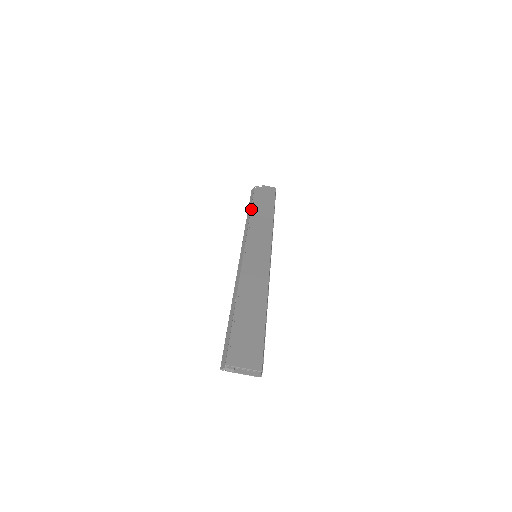
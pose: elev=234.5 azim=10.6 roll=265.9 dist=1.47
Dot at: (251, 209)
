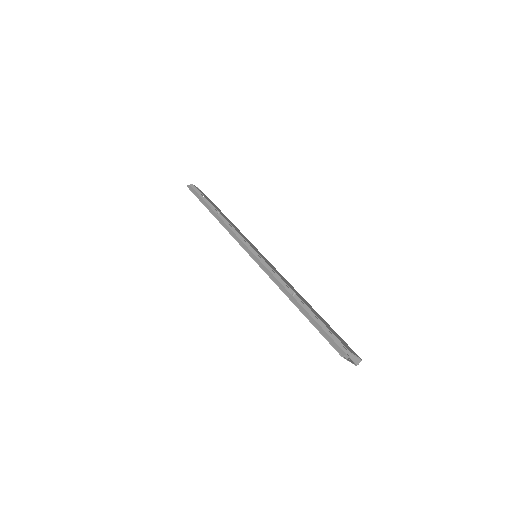
Dot at: (213, 207)
